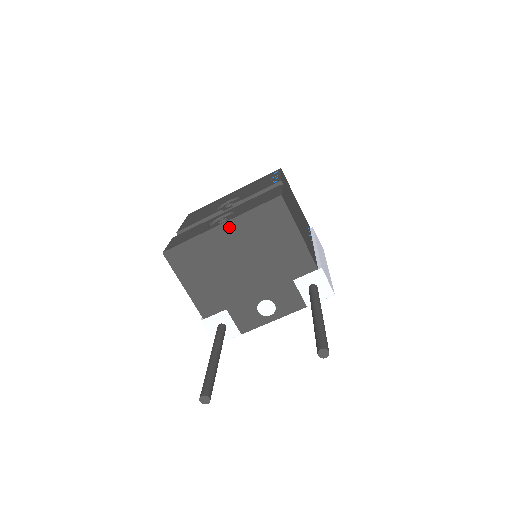
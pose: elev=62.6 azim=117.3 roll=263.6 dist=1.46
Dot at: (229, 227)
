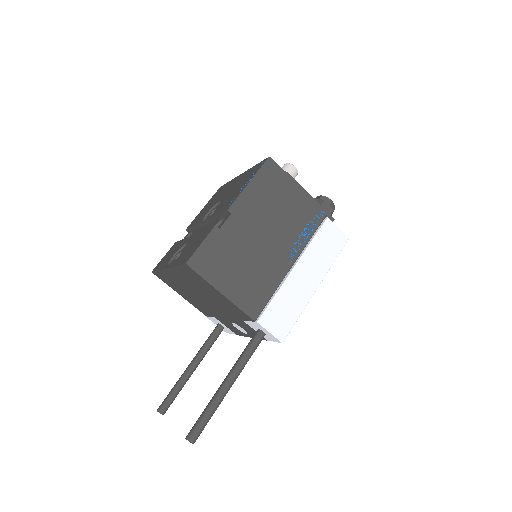
Dot at: (173, 272)
